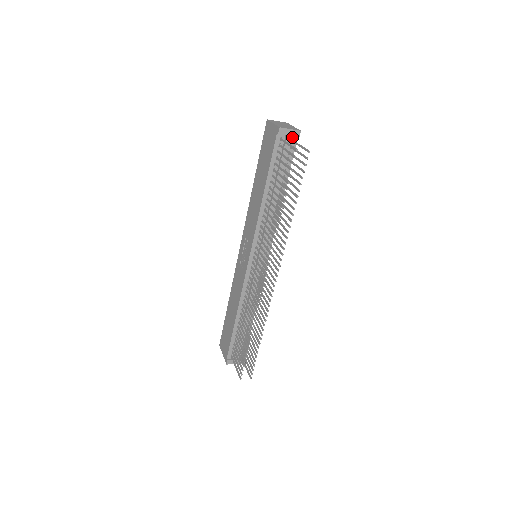
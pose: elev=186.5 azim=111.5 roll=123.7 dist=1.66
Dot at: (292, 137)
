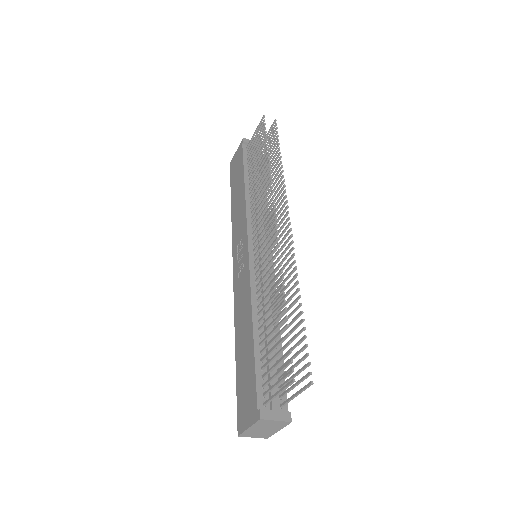
Dot at: occluded
